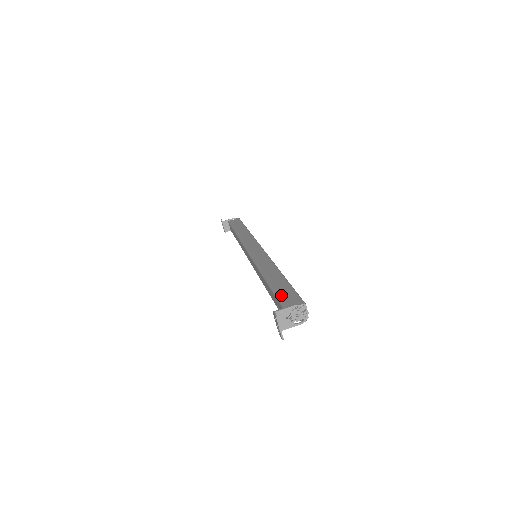
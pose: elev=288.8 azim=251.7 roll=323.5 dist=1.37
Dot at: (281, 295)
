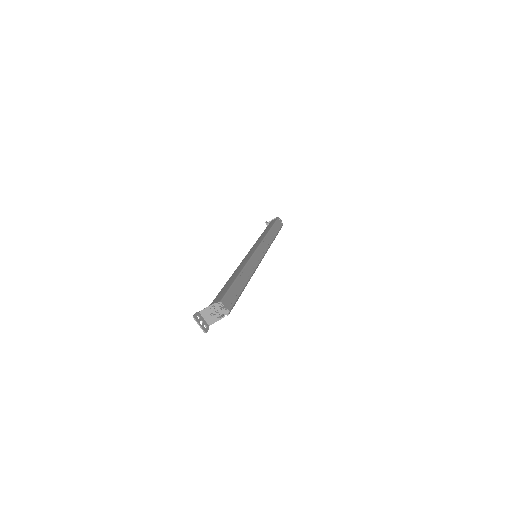
Dot at: (218, 296)
